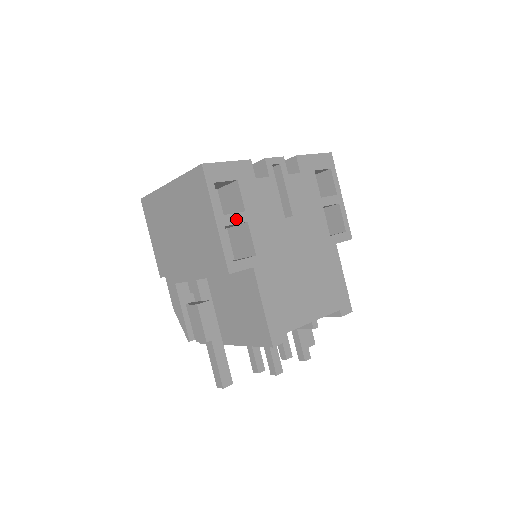
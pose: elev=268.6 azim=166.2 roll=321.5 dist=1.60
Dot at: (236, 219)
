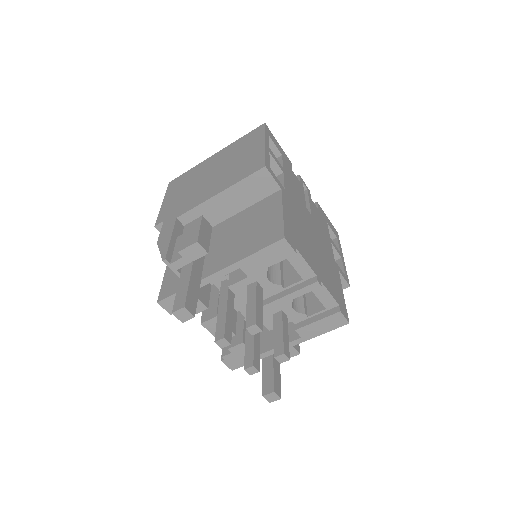
Dot at: (277, 161)
